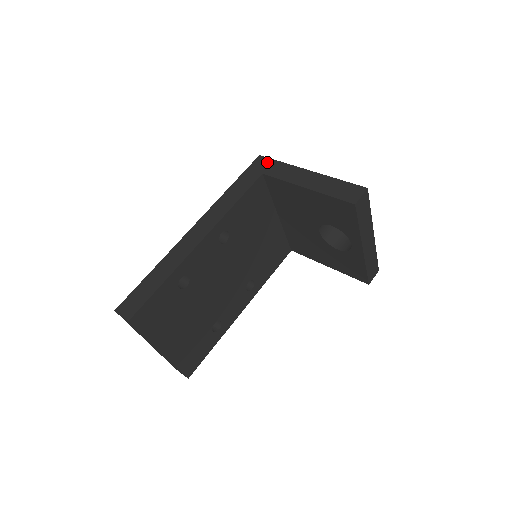
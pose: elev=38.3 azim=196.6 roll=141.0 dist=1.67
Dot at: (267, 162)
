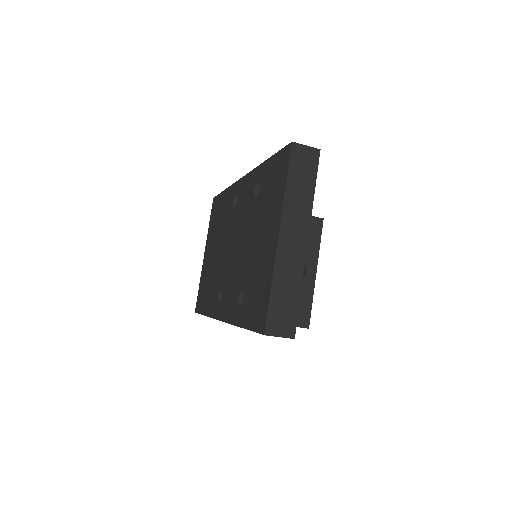
Dot at: occluded
